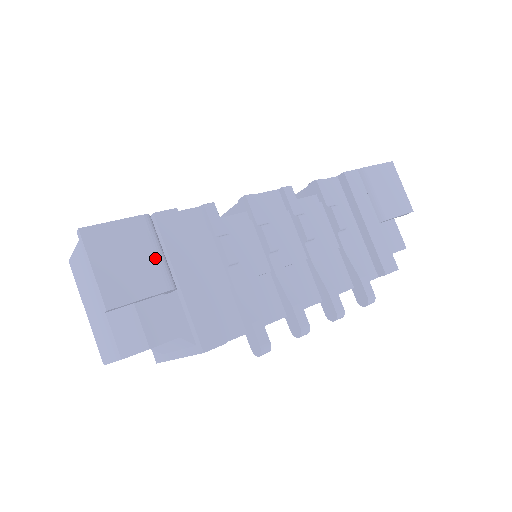
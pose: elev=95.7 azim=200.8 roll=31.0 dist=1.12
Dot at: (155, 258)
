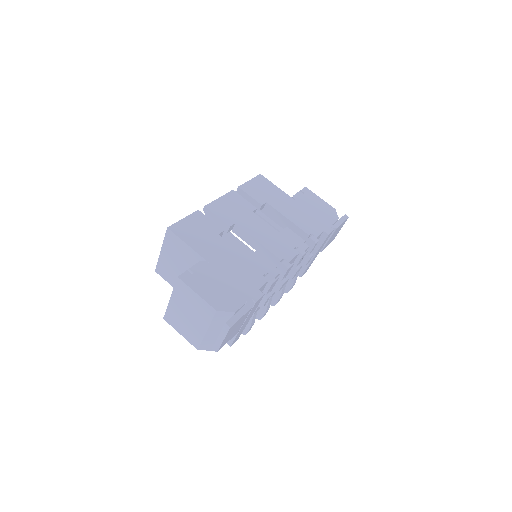
Dot at: (243, 322)
